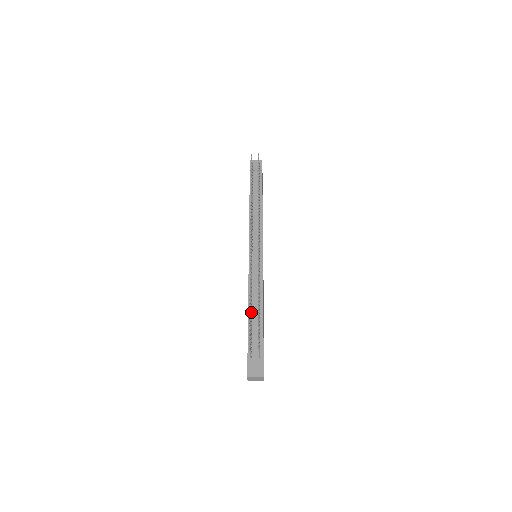
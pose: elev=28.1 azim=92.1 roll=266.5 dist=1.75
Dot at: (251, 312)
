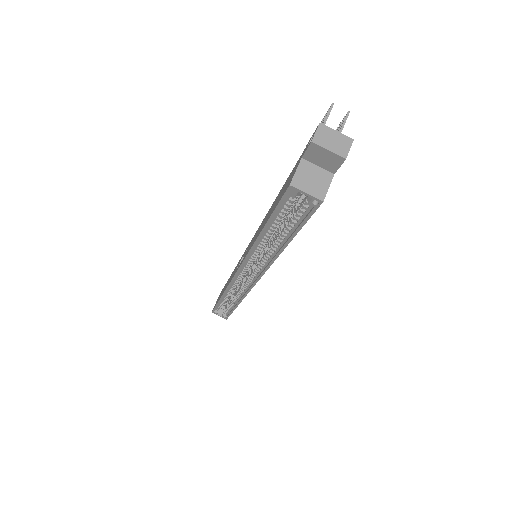
Dot at: occluded
